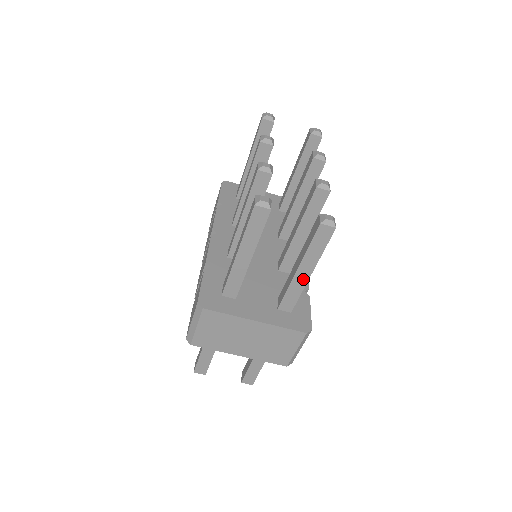
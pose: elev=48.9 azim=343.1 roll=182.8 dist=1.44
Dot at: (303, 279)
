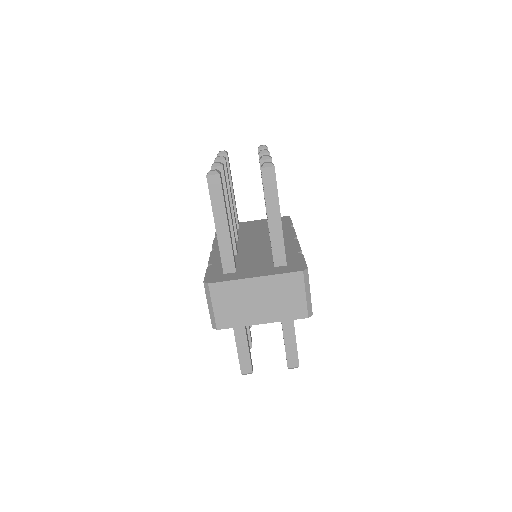
Dot at: (277, 226)
